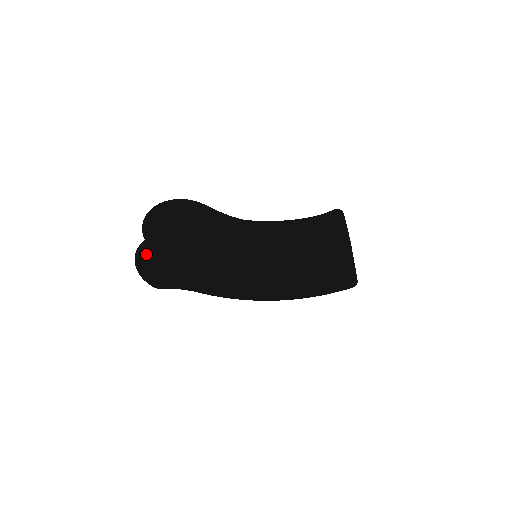
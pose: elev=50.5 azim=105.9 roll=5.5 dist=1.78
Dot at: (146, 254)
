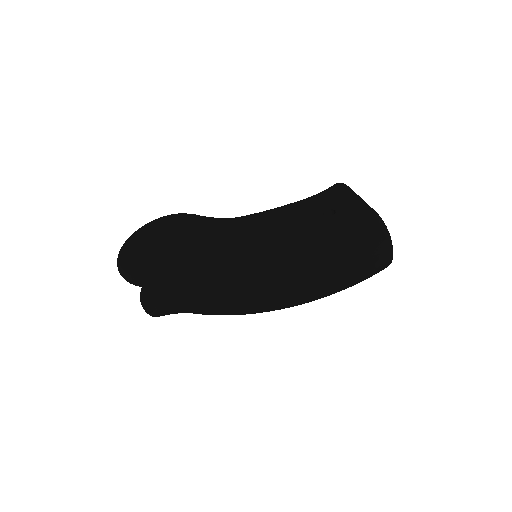
Dot at: (134, 238)
